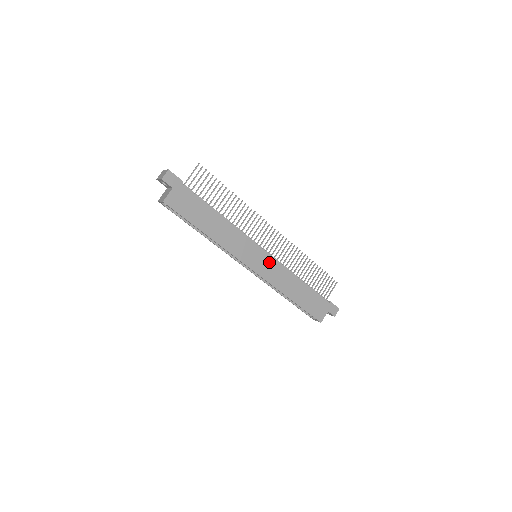
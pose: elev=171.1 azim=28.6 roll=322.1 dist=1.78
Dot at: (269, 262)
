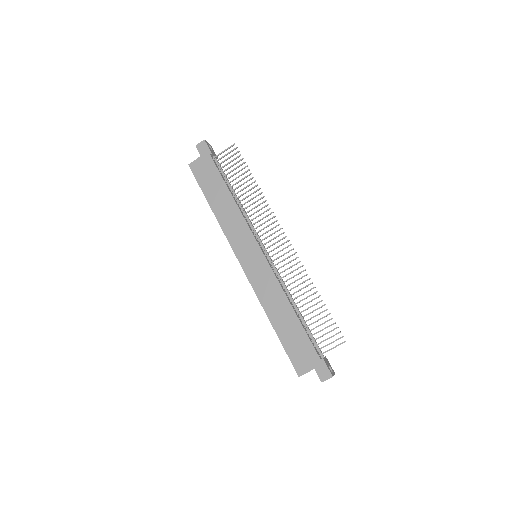
Dot at: (262, 266)
